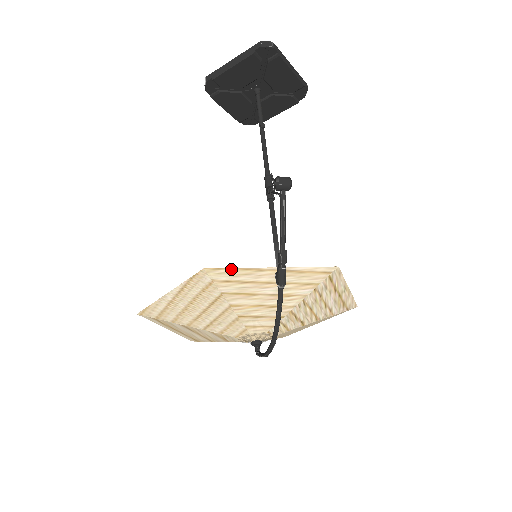
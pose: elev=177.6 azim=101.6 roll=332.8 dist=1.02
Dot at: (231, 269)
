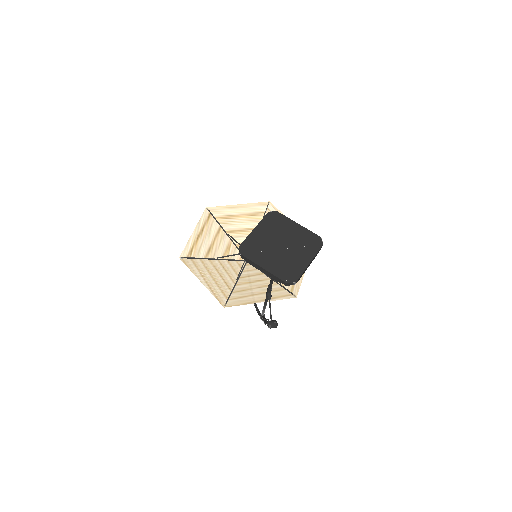
Dot at: (238, 305)
